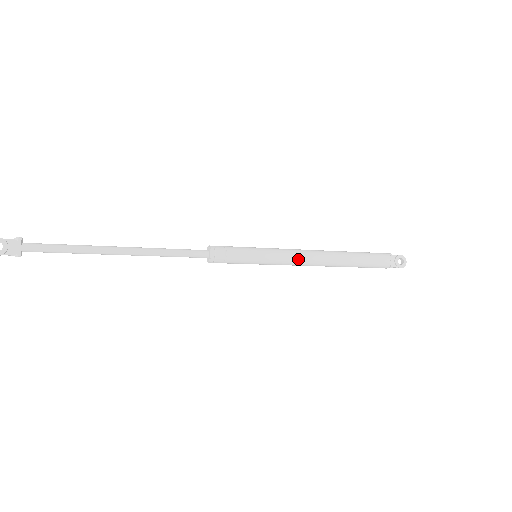
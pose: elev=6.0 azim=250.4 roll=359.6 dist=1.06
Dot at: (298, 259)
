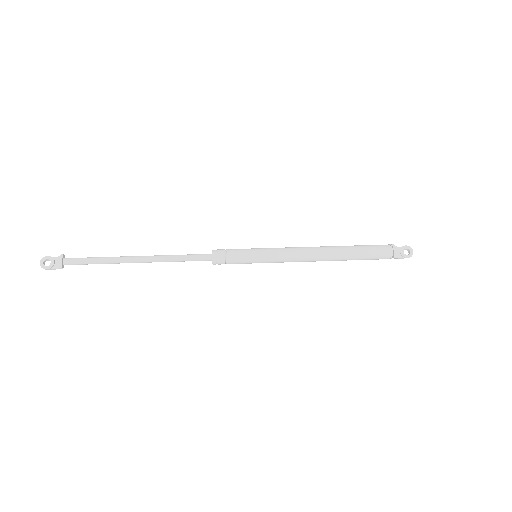
Dot at: (294, 254)
